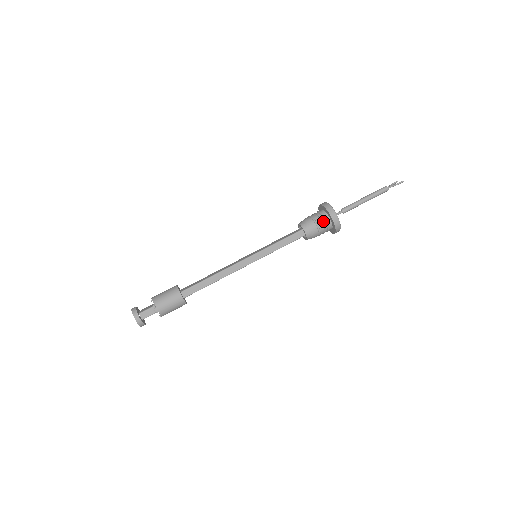
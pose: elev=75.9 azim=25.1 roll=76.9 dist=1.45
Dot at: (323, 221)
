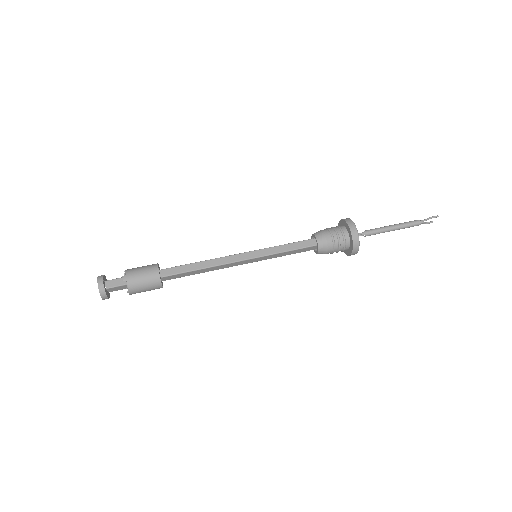
Dot at: (339, 231)
